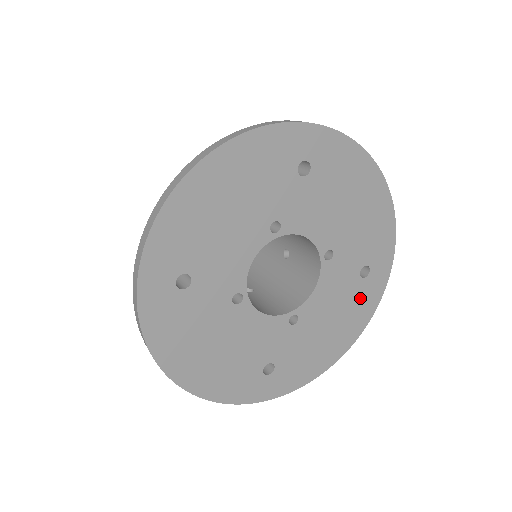
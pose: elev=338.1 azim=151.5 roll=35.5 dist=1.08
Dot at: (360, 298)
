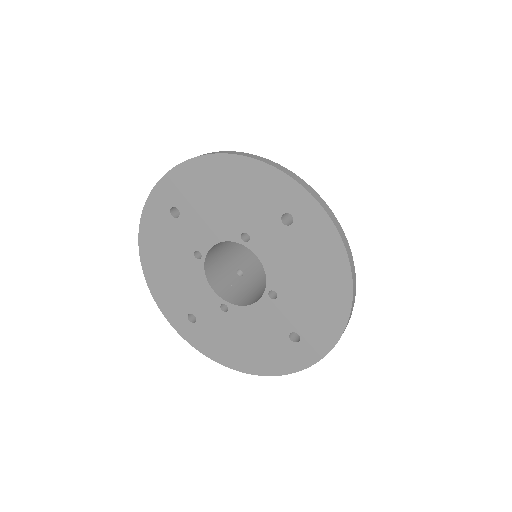
Dot at: (280, 351)
